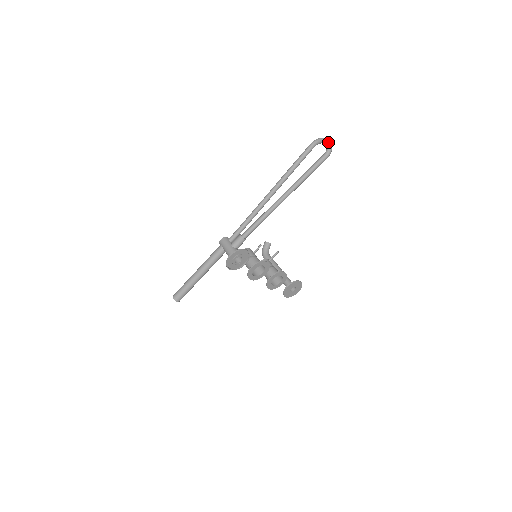
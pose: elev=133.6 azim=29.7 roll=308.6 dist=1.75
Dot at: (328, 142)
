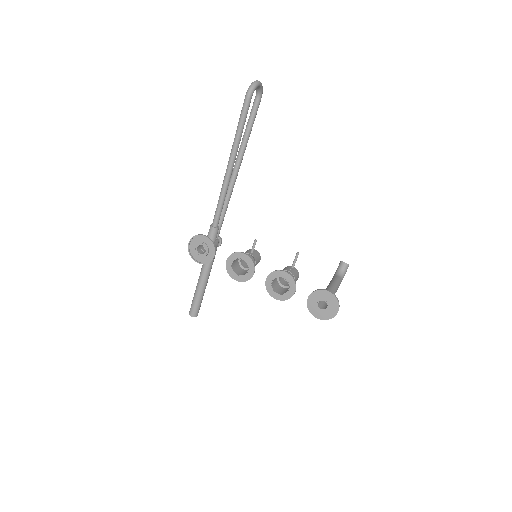
Dot at: (253, 82)
